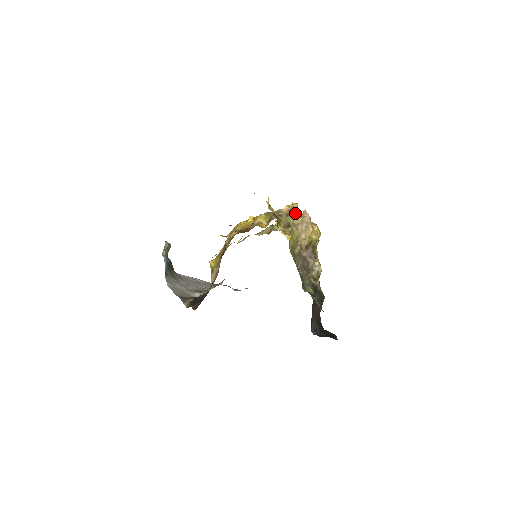
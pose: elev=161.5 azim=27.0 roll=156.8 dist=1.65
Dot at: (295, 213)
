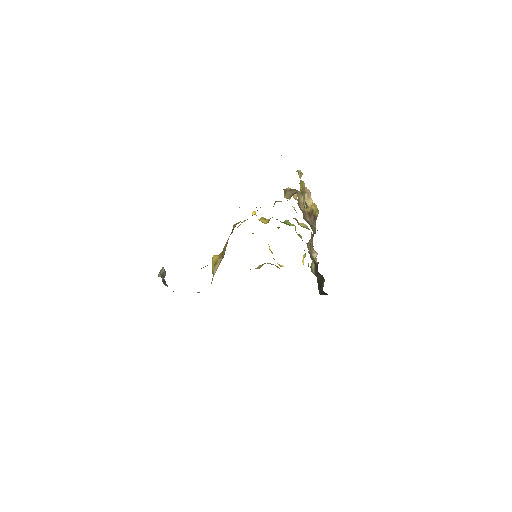
Dot at: (297, 190)
